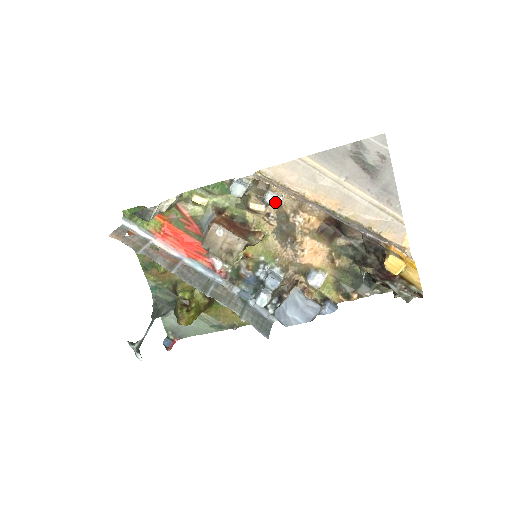
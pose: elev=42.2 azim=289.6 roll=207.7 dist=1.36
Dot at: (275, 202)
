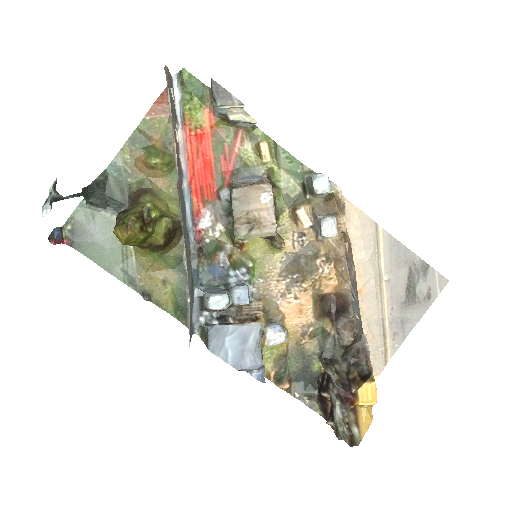
Dot at: (329, 232)
